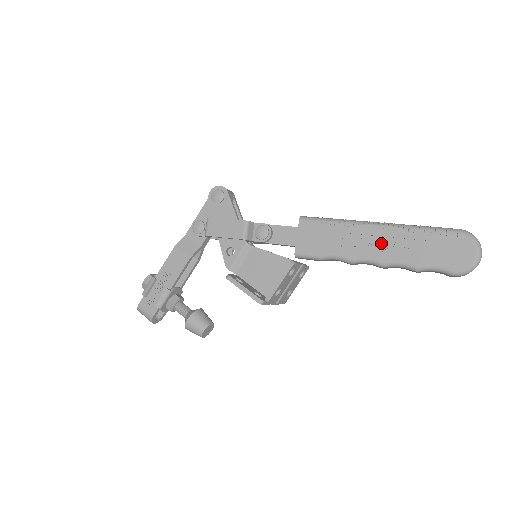
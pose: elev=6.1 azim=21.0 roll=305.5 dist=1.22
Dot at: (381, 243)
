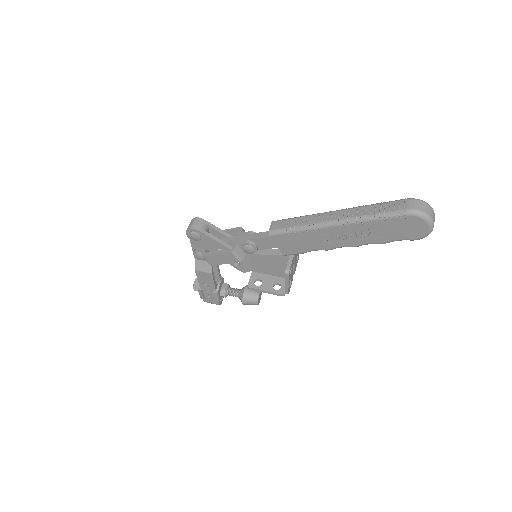
Dot at: (345, 235)
